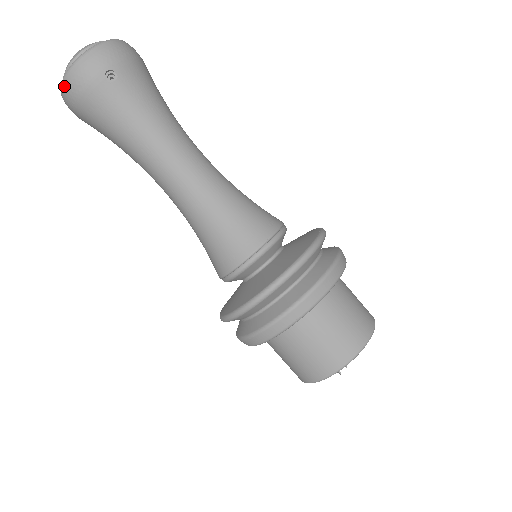
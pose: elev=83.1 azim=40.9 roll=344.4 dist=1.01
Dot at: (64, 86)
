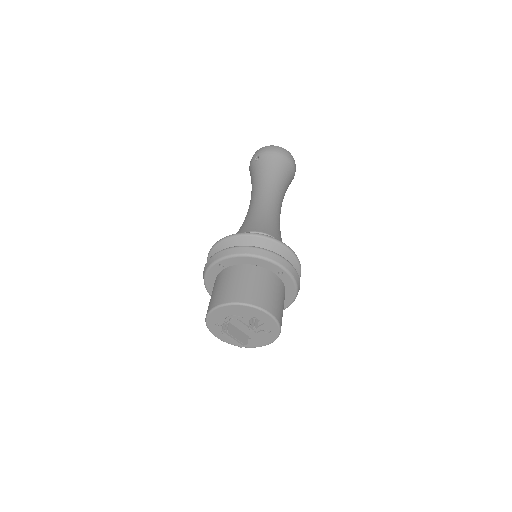
Dot at: occluded
